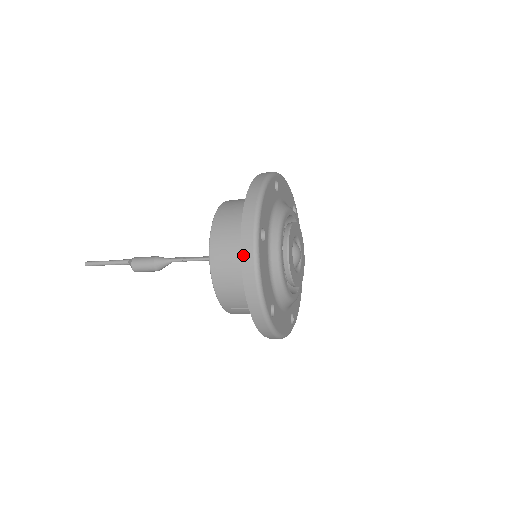
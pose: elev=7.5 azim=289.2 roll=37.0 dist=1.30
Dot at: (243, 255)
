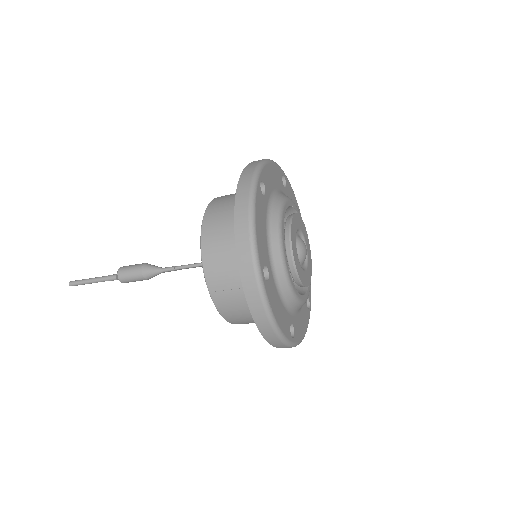
Dot at: (238, 195)
